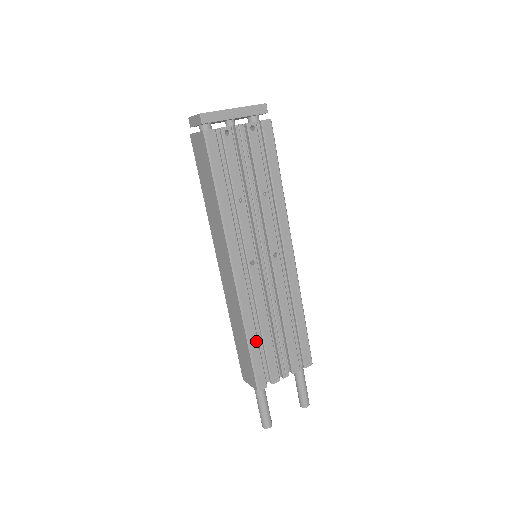
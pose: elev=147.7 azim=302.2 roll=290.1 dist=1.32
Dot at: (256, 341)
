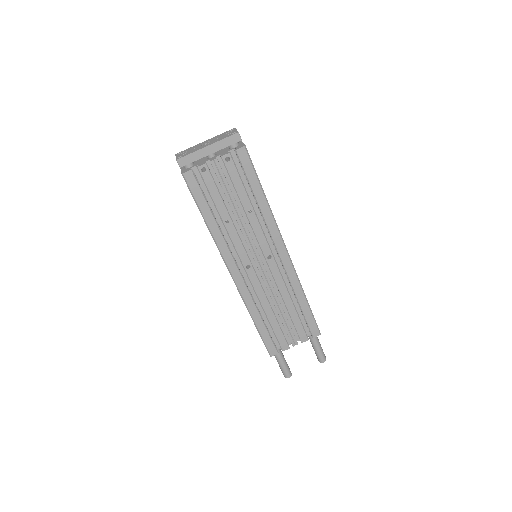
Dot at: (262, 323)
